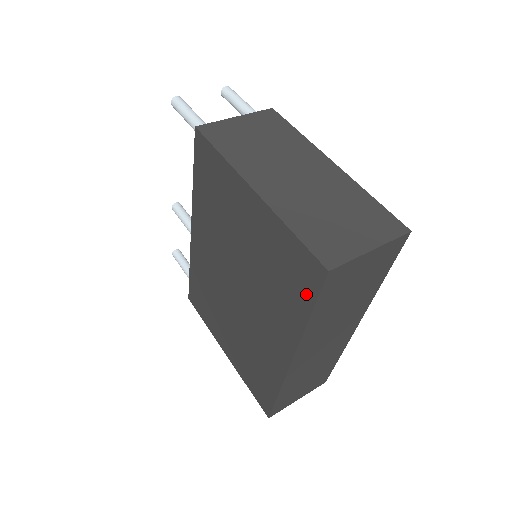
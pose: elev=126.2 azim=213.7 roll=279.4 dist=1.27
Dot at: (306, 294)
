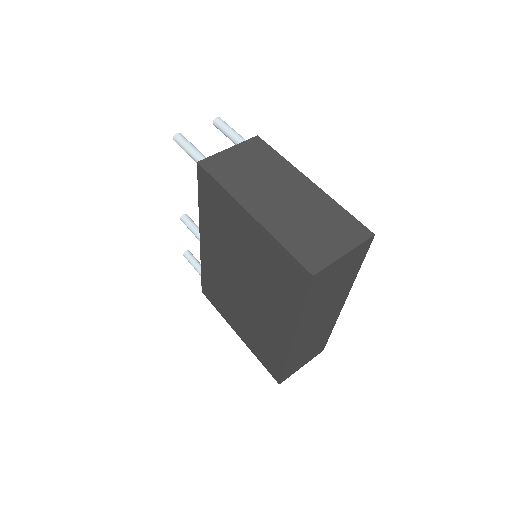
Dot at: (298, 291)
